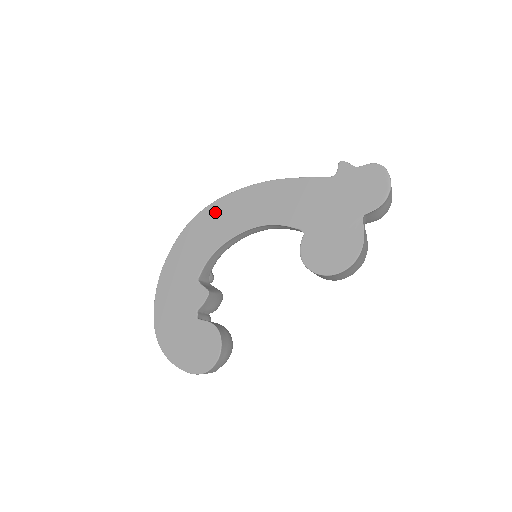
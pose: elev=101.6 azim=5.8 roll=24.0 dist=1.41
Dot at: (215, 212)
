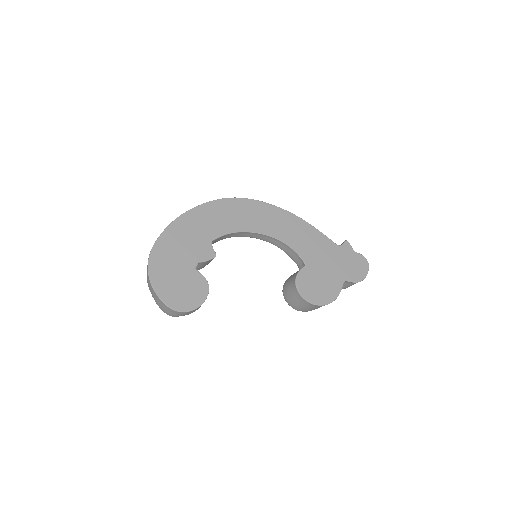
Dot at: (251, 207)
